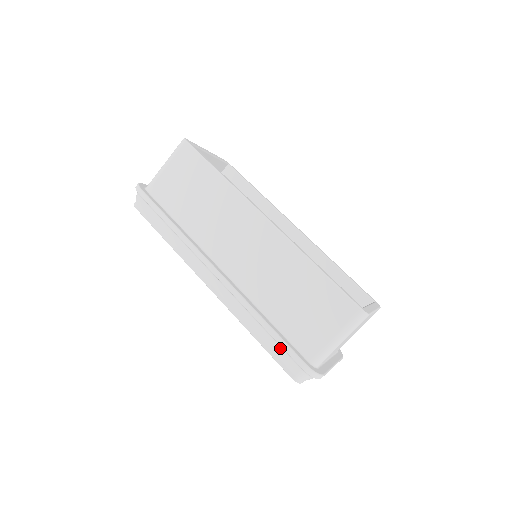
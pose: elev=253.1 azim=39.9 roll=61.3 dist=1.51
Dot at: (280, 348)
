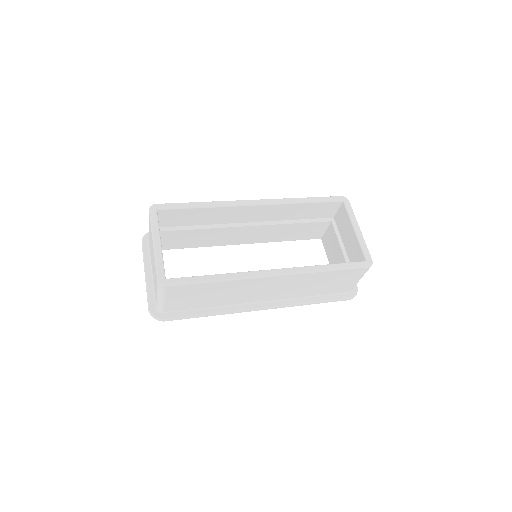
Dot at: occluded
